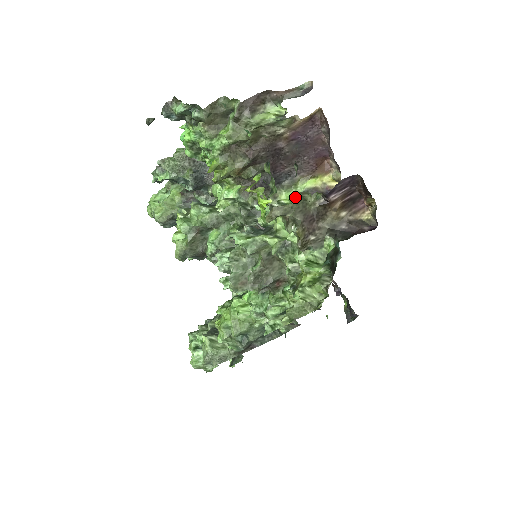
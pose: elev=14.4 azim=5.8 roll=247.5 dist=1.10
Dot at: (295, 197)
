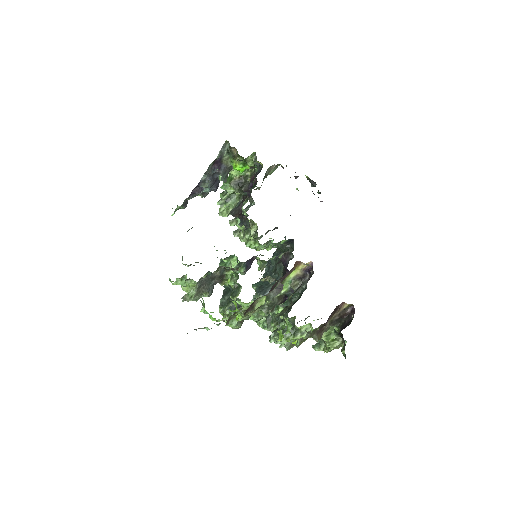
Dot at: (288, 284)
